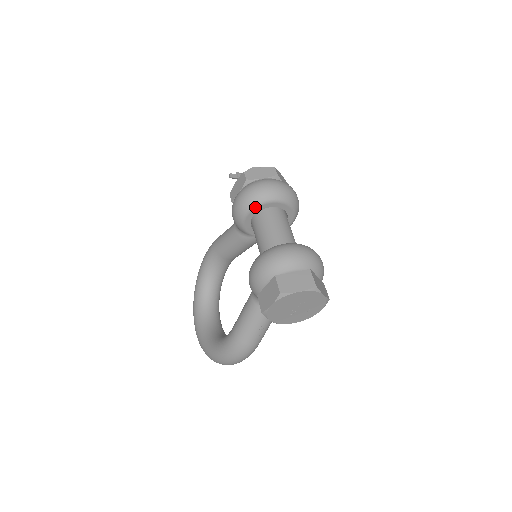
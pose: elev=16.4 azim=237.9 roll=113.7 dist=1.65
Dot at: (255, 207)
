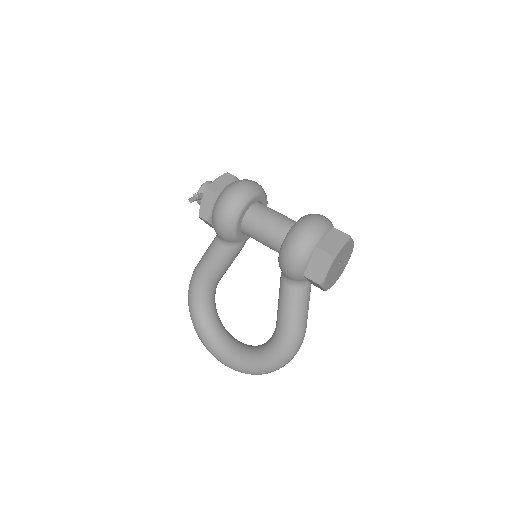
Dot at: (243, 210)
